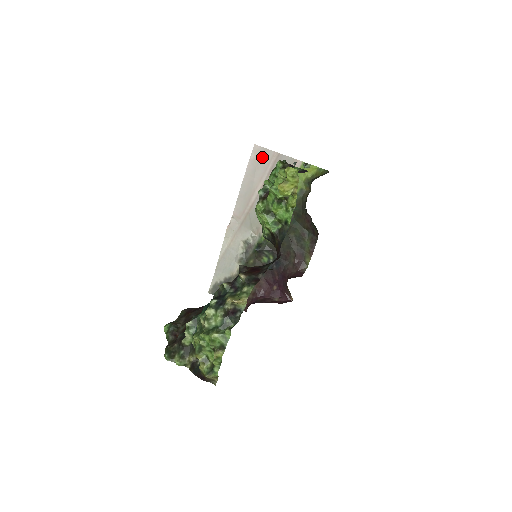
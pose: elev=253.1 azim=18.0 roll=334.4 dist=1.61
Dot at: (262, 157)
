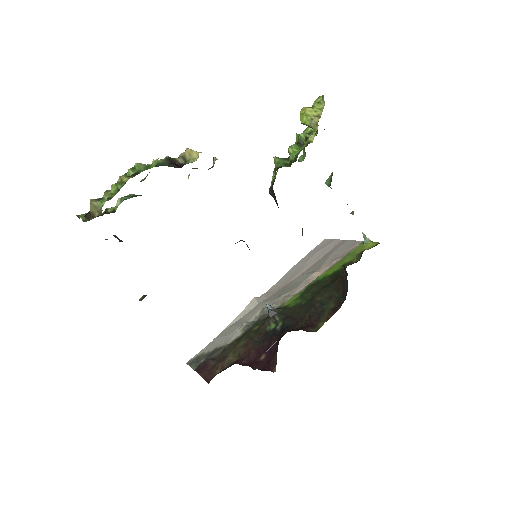
Dot at: (326, 245)
